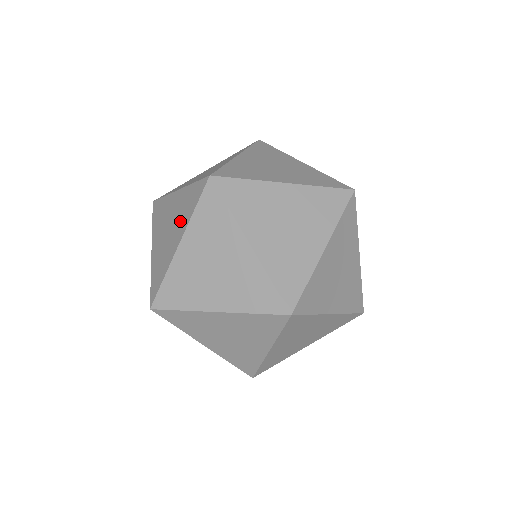
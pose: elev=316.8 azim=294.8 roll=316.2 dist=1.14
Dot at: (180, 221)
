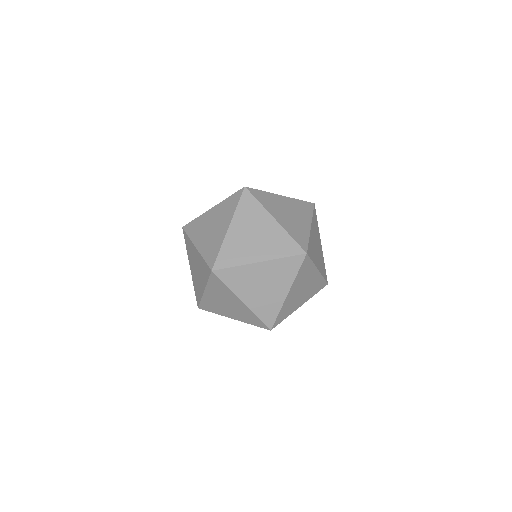
Dot at: (224, 217)
